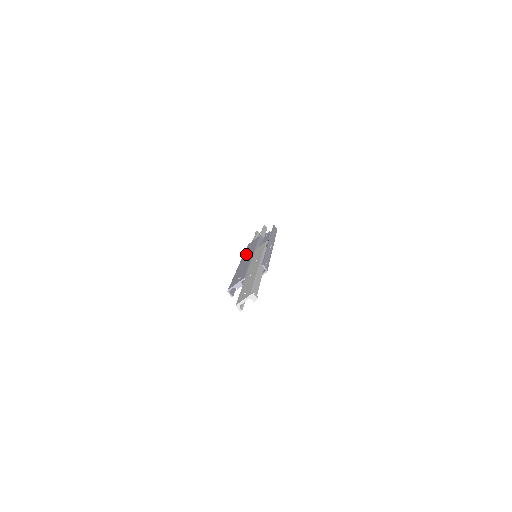
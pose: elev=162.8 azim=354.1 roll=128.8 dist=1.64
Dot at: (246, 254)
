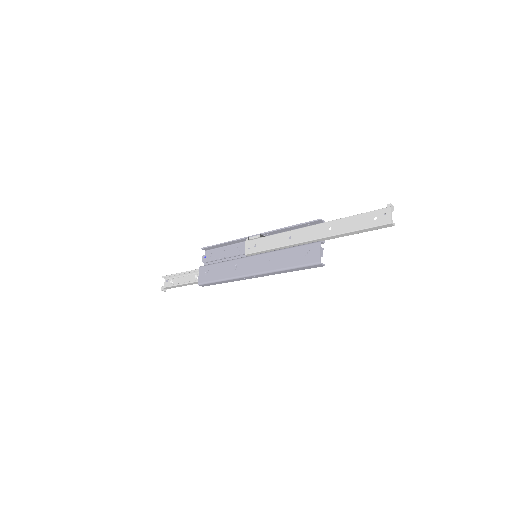
Dot at: (236, 271)
